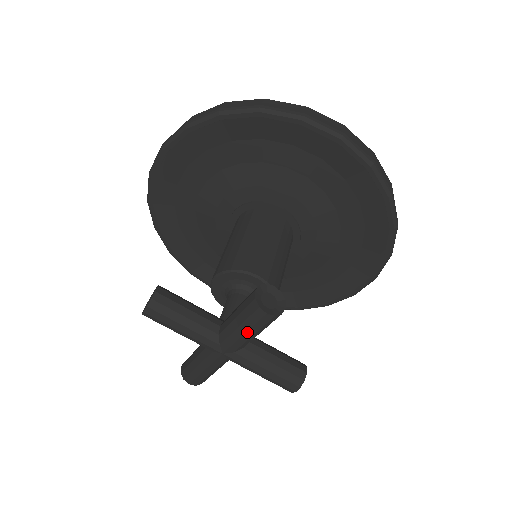
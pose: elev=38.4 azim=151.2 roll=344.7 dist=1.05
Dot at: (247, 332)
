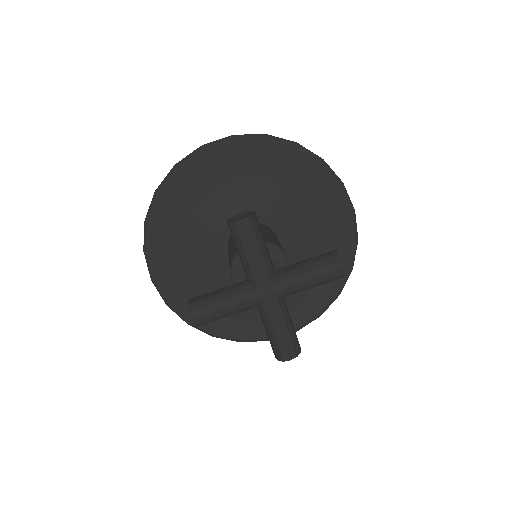
Dot at: (311, 279)
